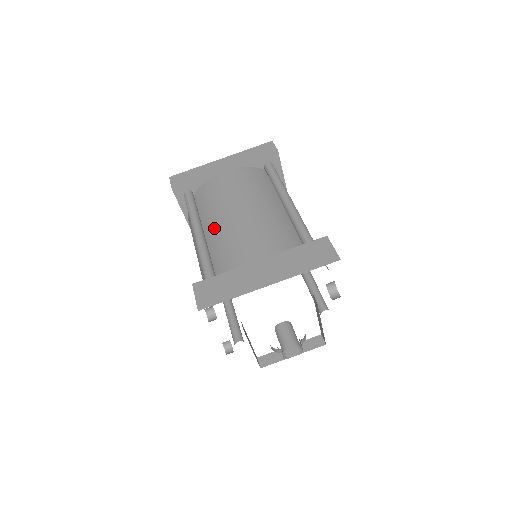
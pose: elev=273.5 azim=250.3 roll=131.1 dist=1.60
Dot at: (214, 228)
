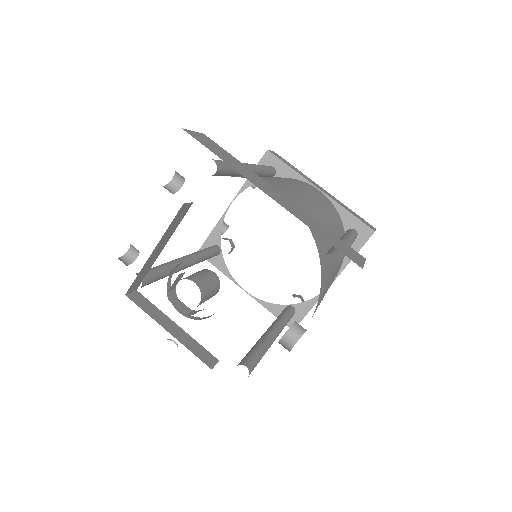
Dot at: (266, 177)
